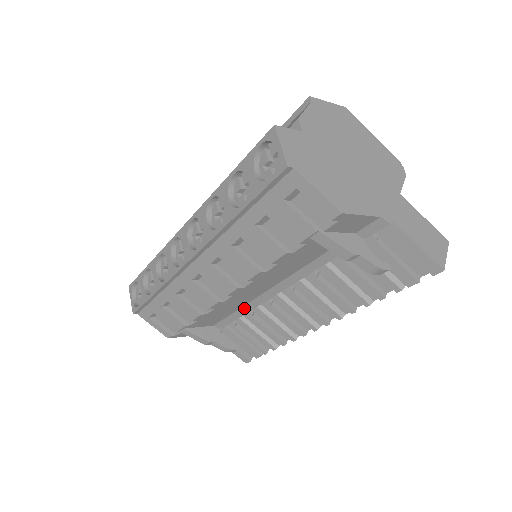
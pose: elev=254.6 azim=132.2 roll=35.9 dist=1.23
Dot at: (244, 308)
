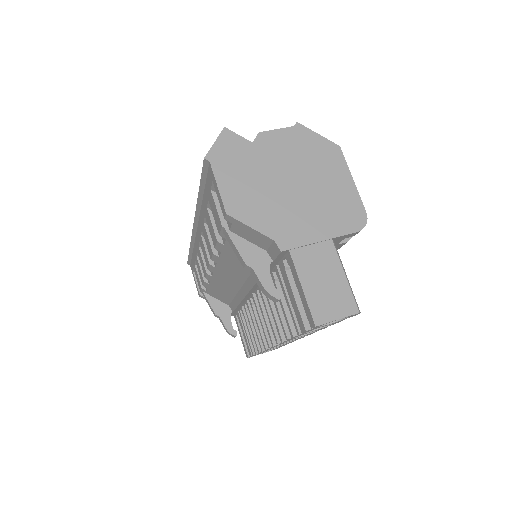
Dot at: (237, 297)
